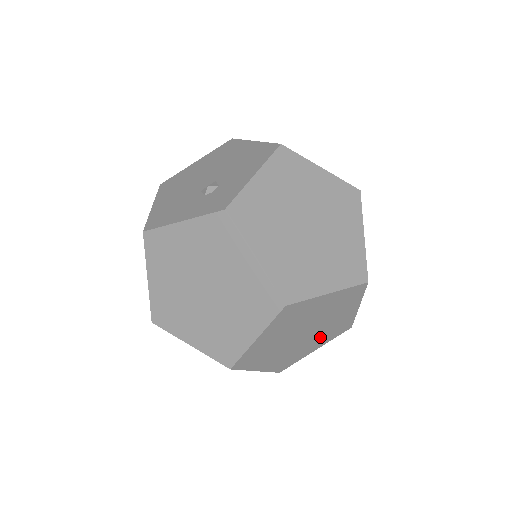
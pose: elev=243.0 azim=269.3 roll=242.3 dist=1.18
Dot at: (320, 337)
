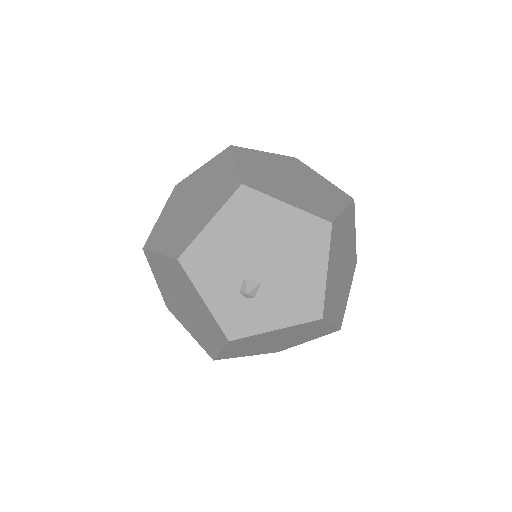
Dot at: occluded
